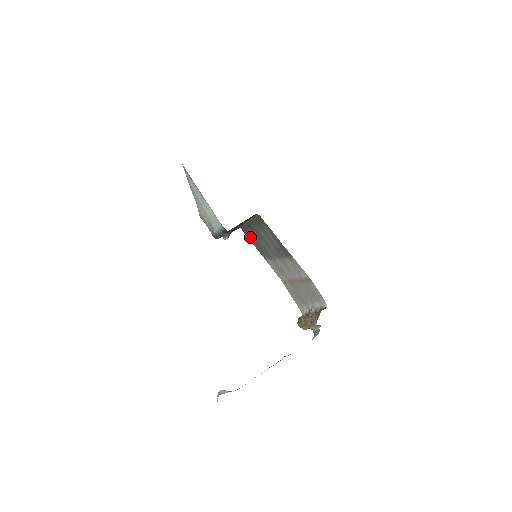
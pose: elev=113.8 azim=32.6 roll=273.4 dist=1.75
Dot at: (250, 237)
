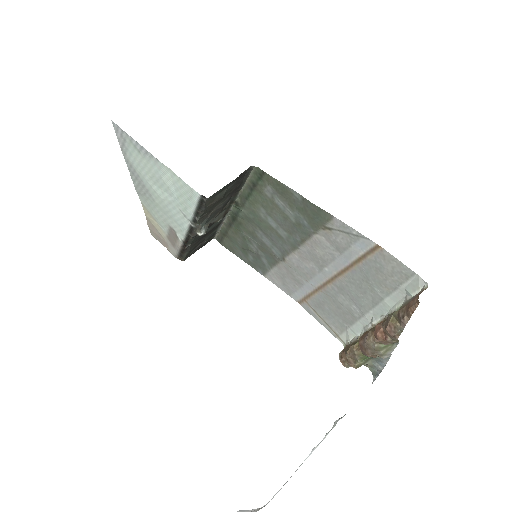
Dot at: (234, 246)
